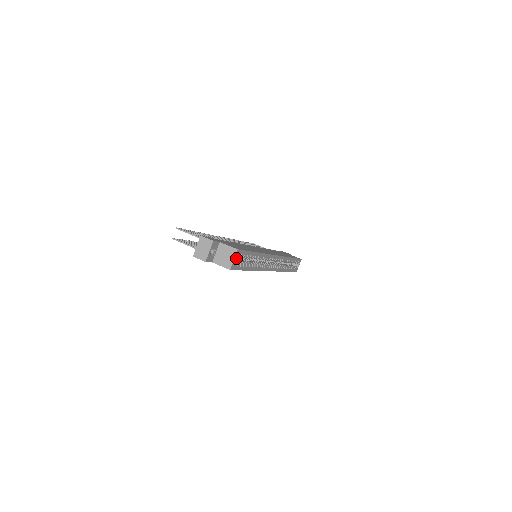
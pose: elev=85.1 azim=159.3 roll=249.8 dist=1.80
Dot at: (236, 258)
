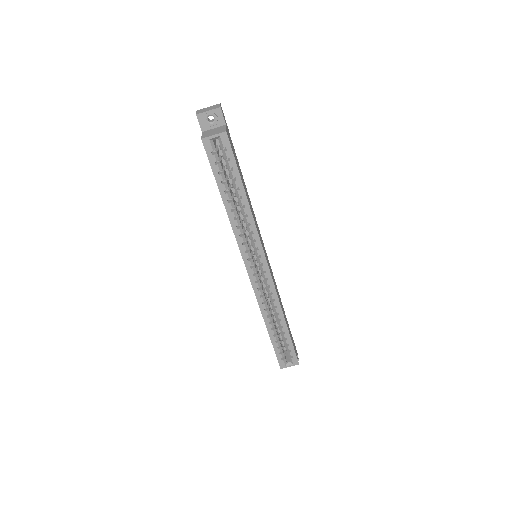
Dot at: occluded
